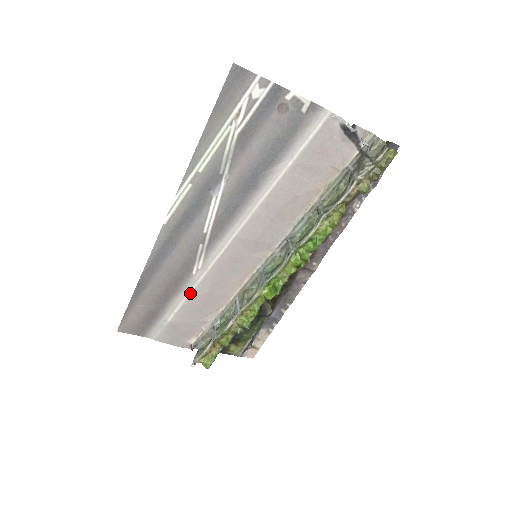
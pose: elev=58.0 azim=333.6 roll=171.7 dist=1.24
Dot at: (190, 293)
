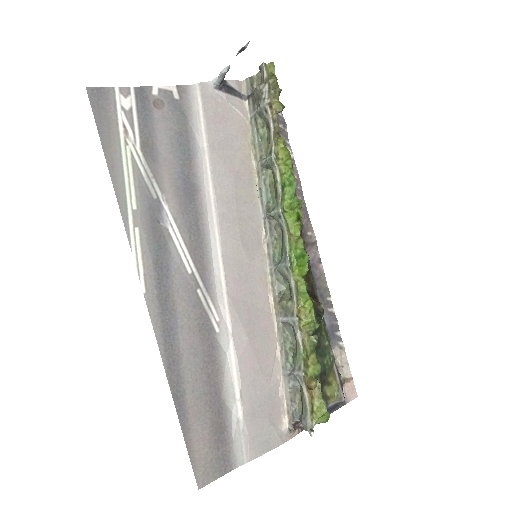
Dot at: (233, 358)
